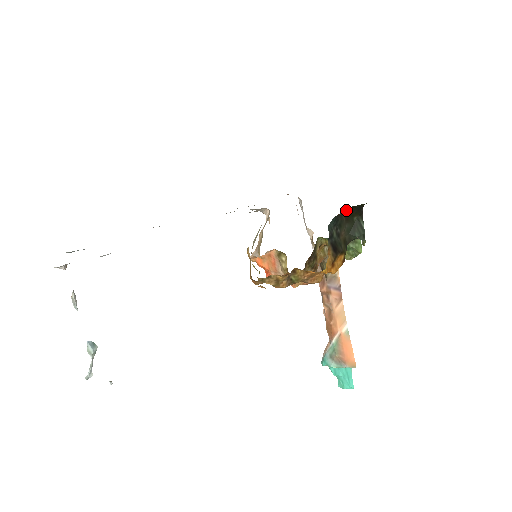
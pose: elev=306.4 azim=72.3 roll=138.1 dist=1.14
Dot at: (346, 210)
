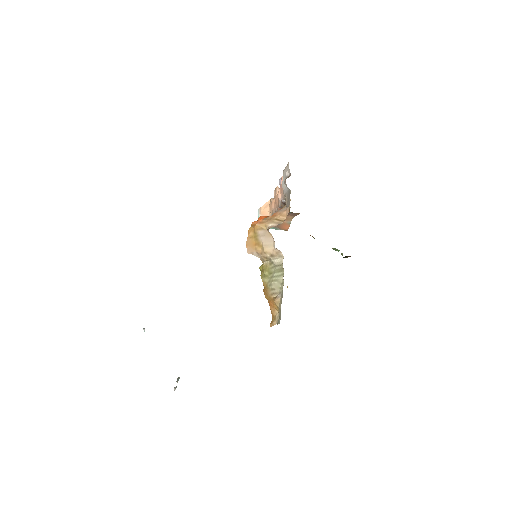
Dot at: occluded
